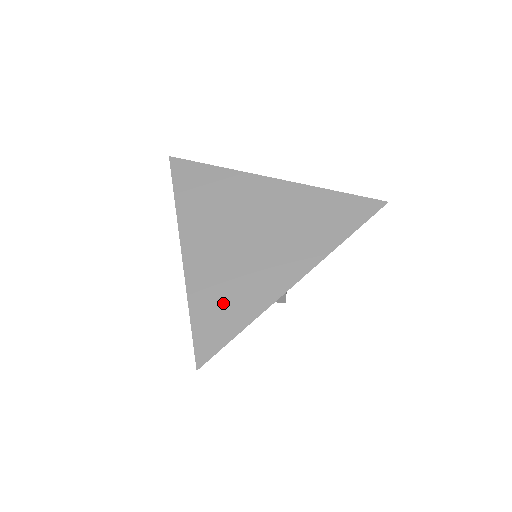
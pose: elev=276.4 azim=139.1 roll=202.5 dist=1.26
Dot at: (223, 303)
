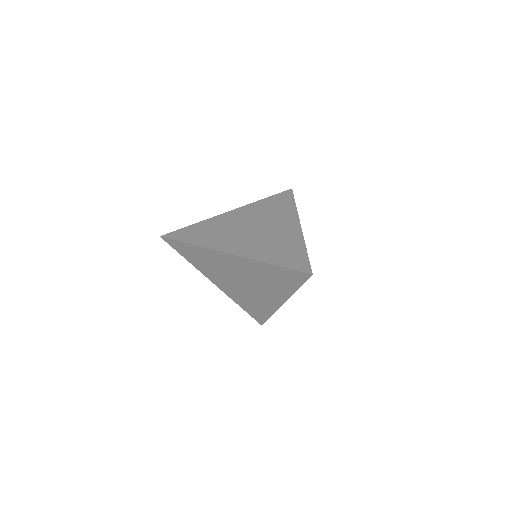
Dot at: (254, 307)
